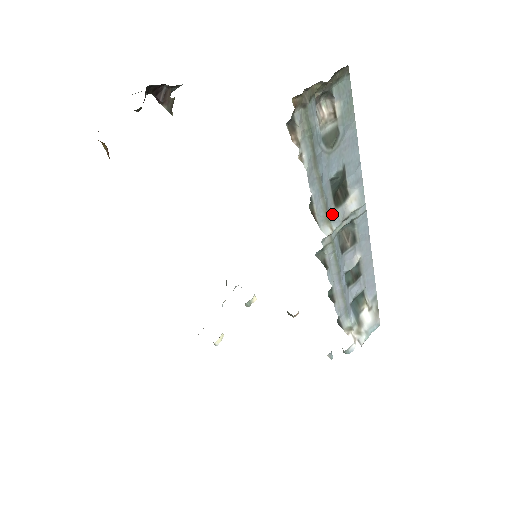
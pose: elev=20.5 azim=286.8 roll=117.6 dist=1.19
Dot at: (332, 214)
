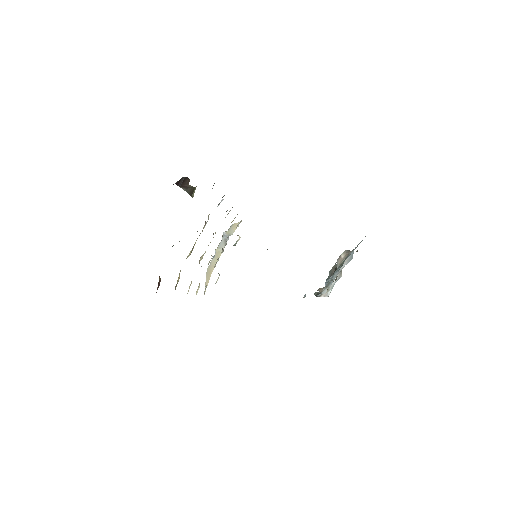
Dot at: occluded
